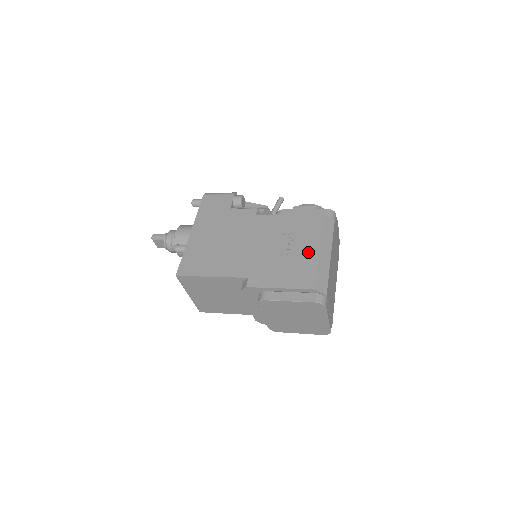
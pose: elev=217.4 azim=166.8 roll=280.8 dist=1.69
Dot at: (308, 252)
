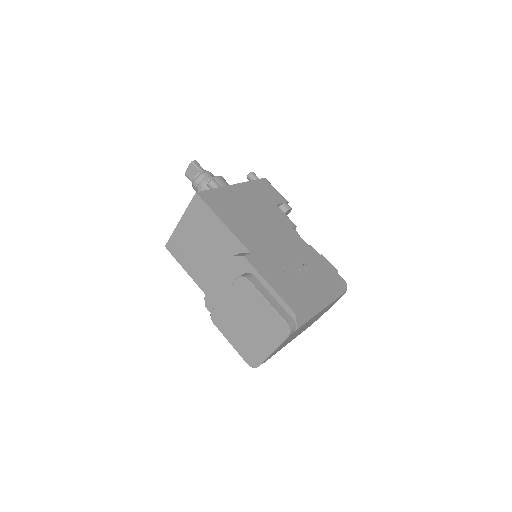
Dot at: (311, 288)
